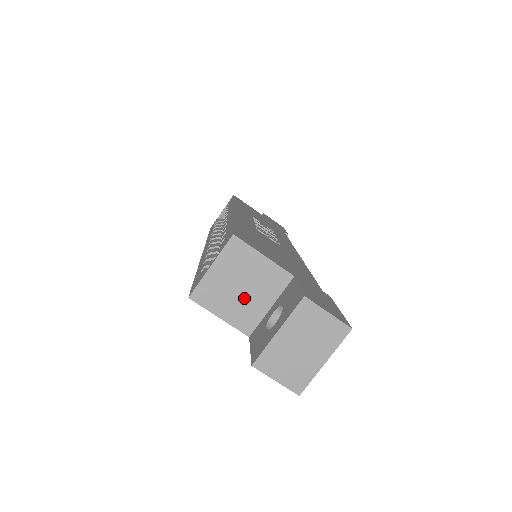
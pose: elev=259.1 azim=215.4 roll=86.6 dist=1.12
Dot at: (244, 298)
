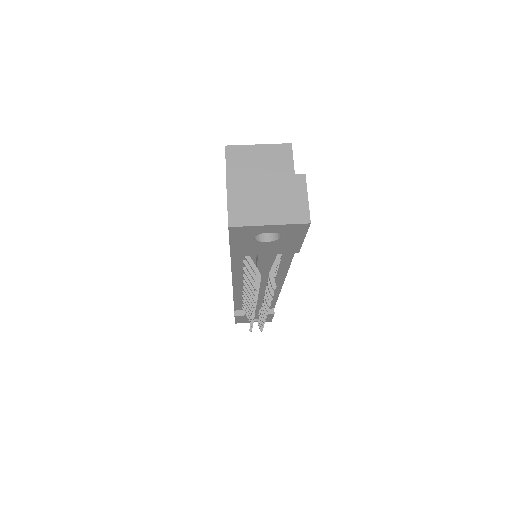
Dot at: occluded
